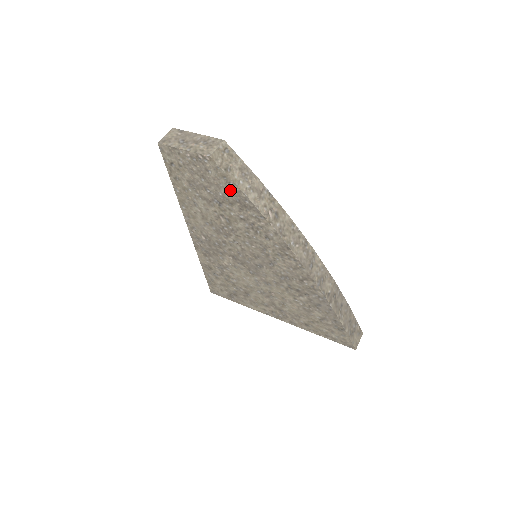
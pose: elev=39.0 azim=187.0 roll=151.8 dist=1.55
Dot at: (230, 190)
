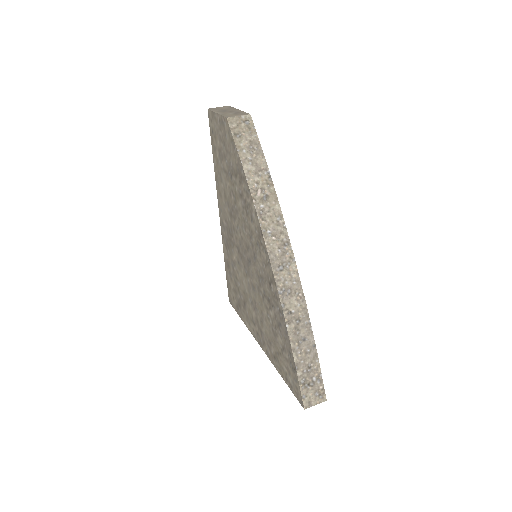
Dot at: (235, 158)
